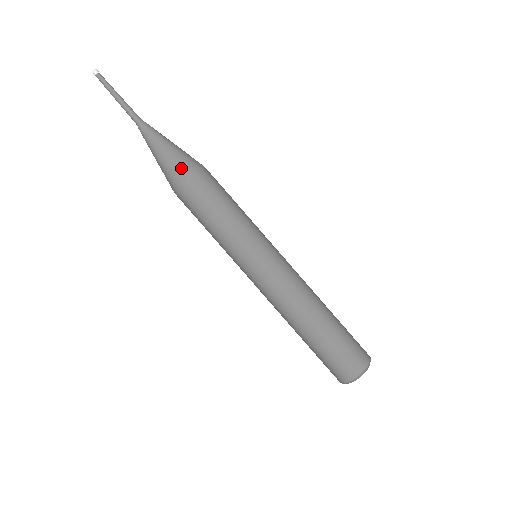
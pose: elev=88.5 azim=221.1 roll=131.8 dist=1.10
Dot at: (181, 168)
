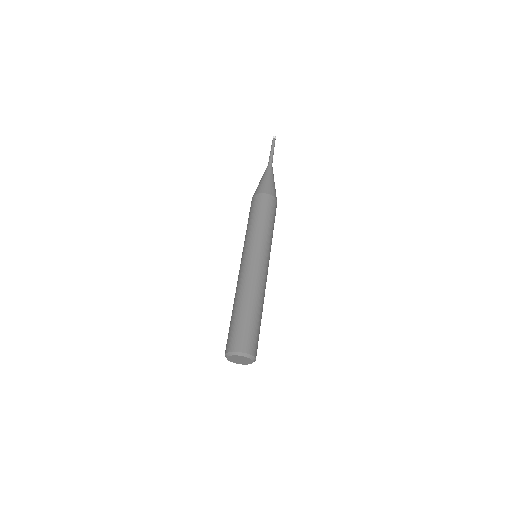
Dot at: (258, 190)
